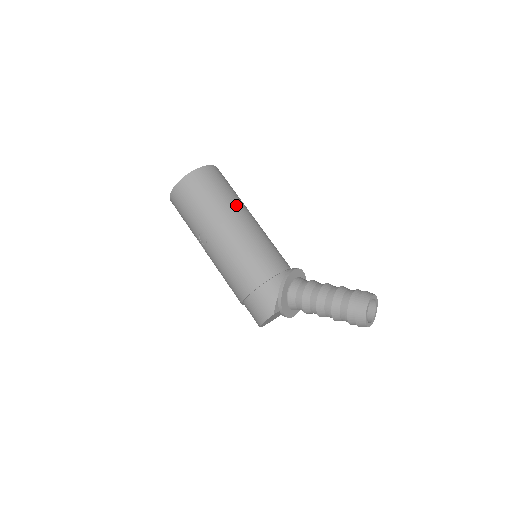
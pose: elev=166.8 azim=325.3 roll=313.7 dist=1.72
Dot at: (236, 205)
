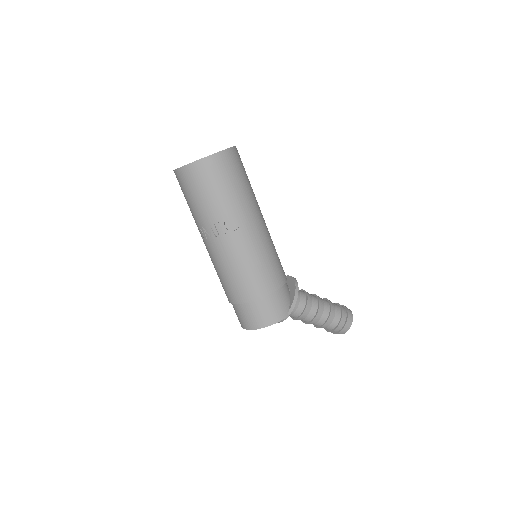
Dot at: occluded
